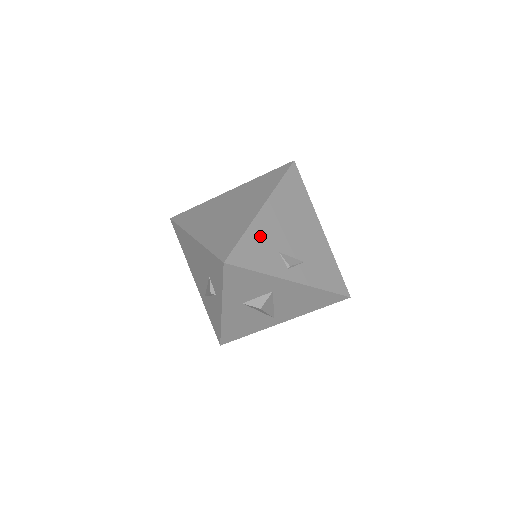
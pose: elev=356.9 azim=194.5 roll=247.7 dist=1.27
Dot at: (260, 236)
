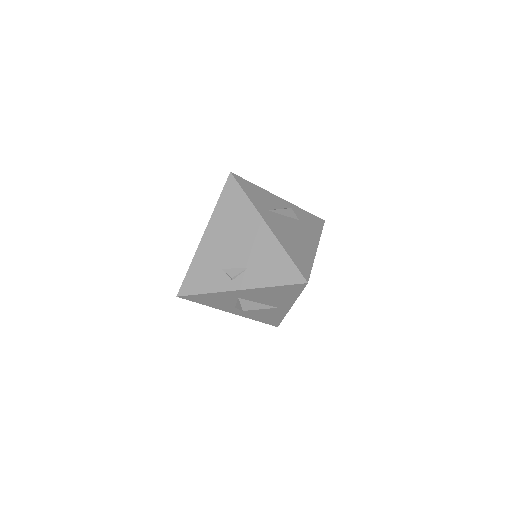
Dot at: (203, 262)
